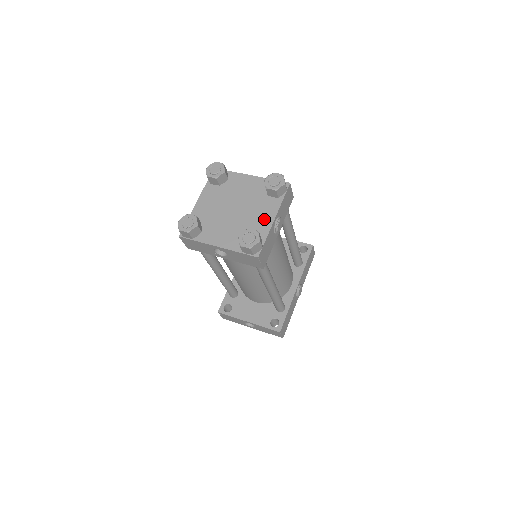
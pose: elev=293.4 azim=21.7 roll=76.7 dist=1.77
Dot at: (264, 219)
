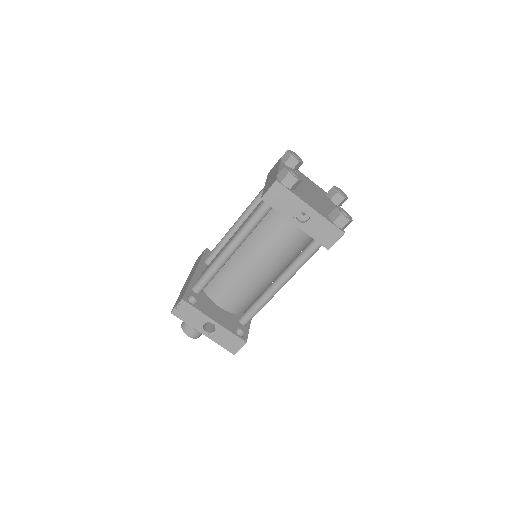
Dot at: occluded
